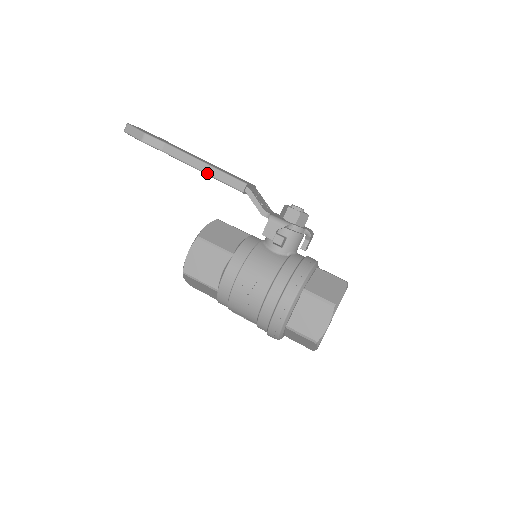
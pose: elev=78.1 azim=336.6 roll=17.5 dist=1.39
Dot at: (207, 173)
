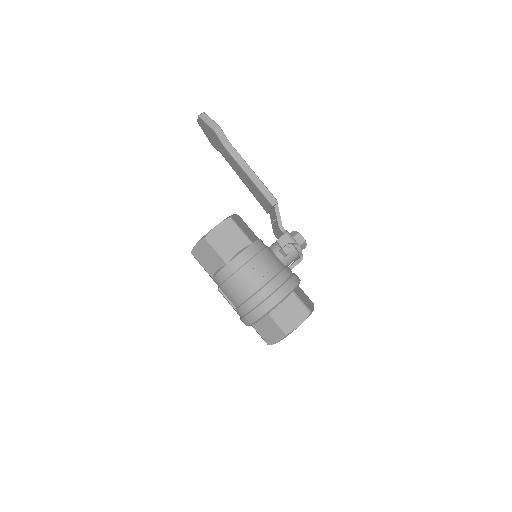
Dot at: (252, 179)
